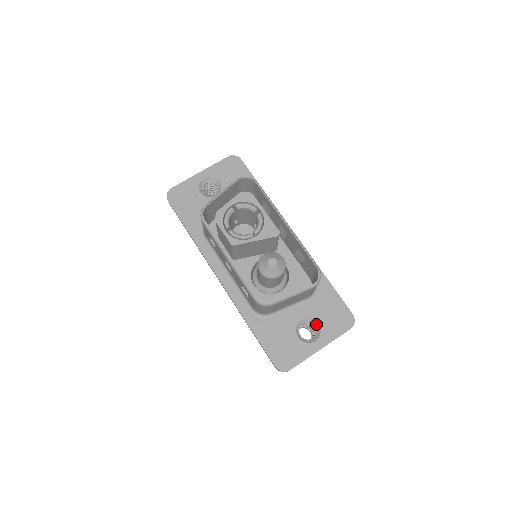
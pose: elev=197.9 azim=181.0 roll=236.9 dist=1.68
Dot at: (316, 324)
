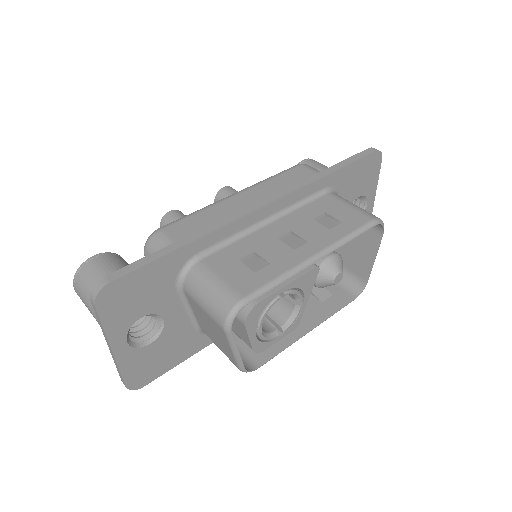
Dot at: occluded
